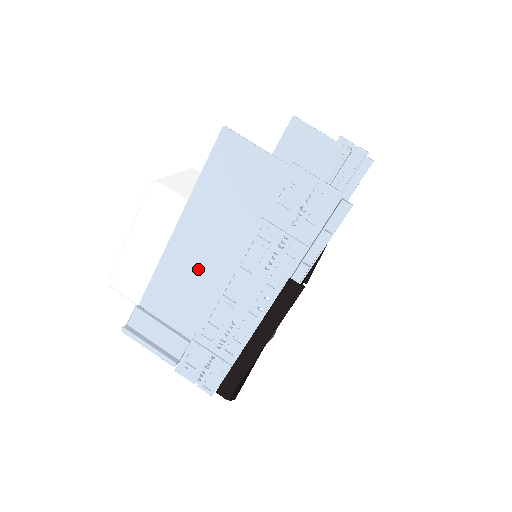
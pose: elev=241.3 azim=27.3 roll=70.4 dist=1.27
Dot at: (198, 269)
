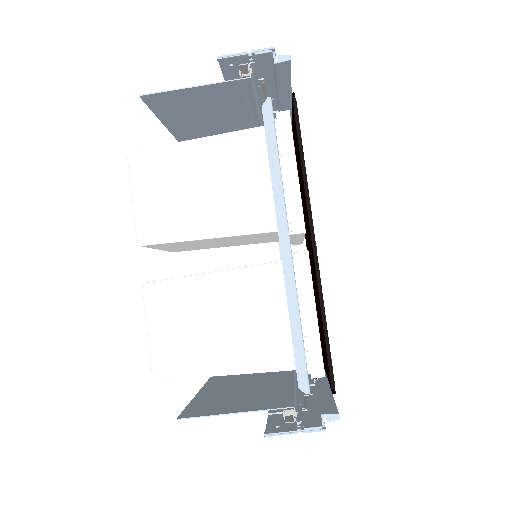
Dot at: (243, 377)
